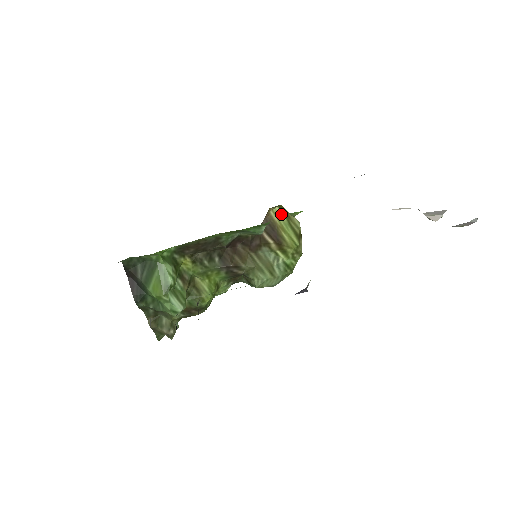
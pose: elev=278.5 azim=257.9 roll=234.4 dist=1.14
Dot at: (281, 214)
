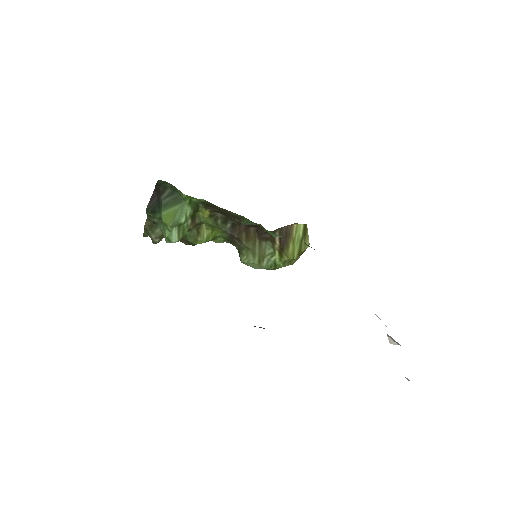
Dot at: (301, 231)
